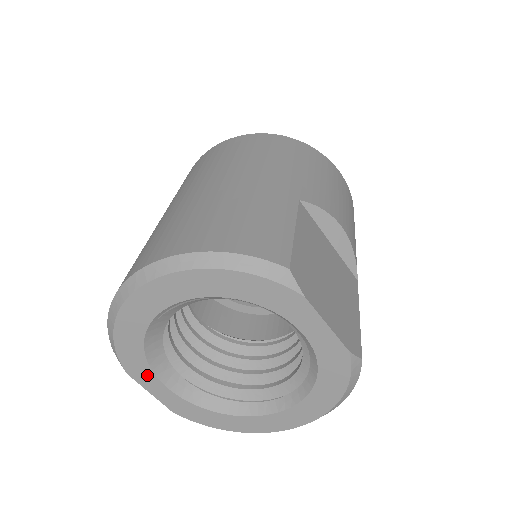
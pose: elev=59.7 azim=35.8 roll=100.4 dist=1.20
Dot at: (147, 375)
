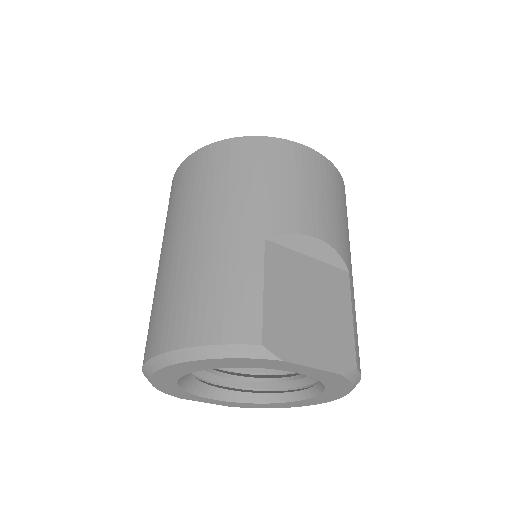
Dot at: (196, 398)
